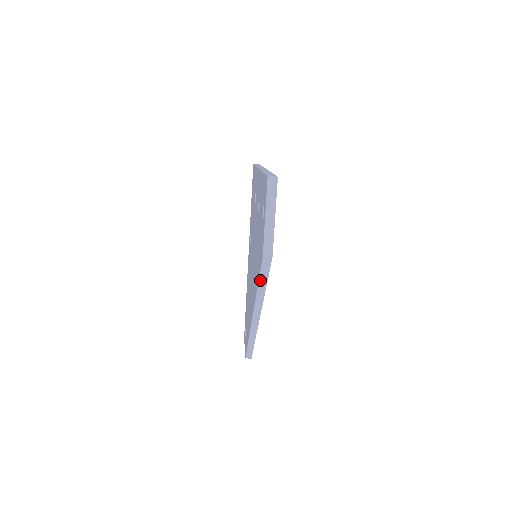
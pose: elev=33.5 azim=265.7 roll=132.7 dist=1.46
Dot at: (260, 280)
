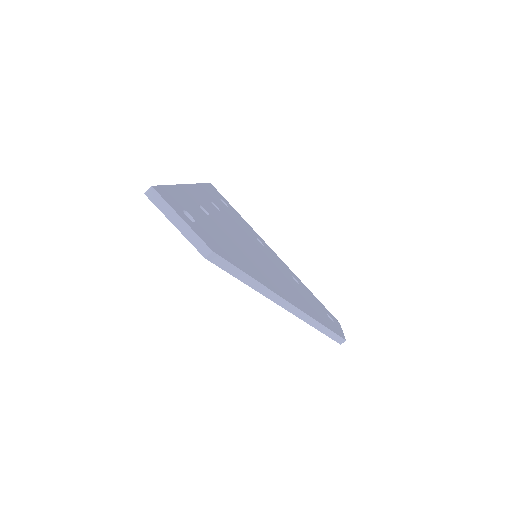
Dot at: (237, 277)
